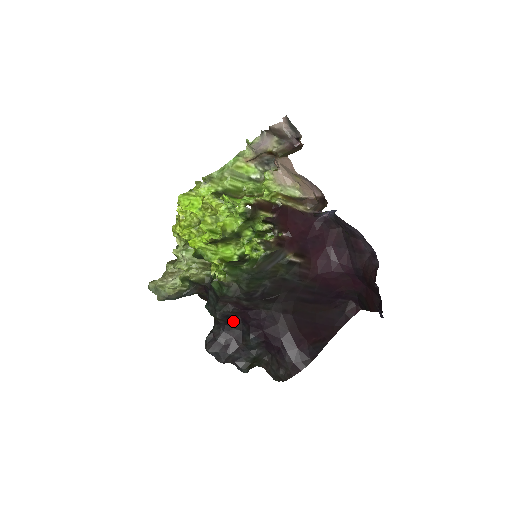
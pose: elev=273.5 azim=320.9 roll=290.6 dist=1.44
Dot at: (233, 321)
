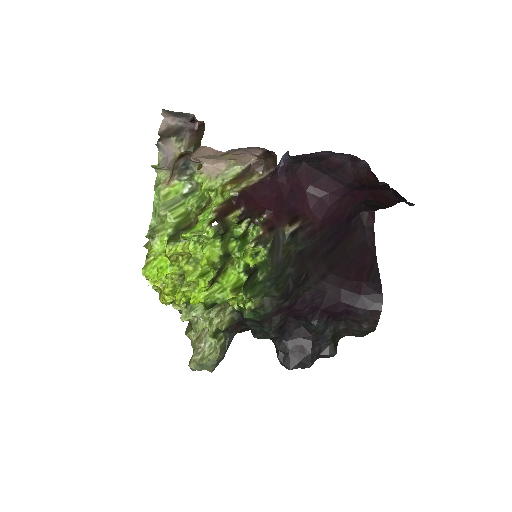
Dot at: (287, 326)
